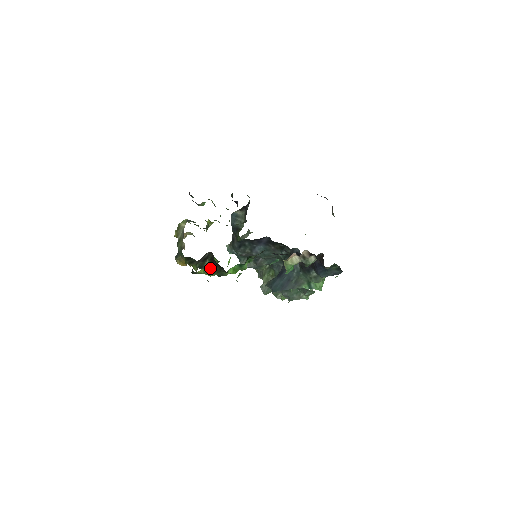
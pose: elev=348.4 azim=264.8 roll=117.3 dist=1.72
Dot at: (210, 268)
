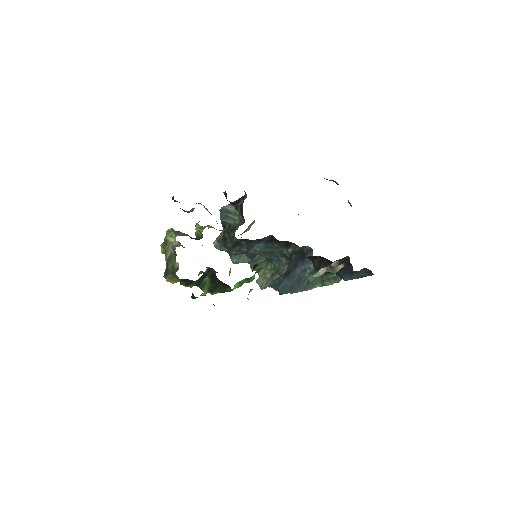
Dot at: (211, 286)
